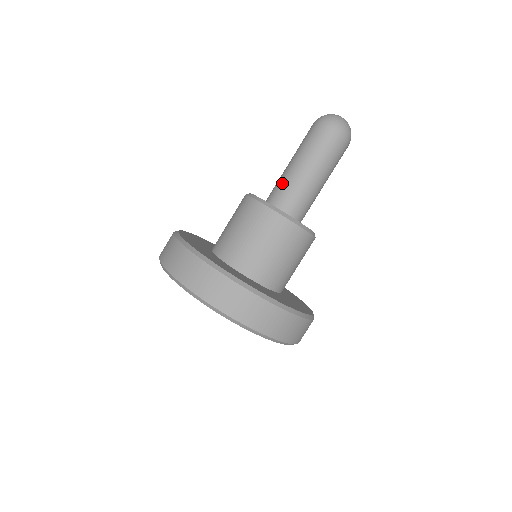
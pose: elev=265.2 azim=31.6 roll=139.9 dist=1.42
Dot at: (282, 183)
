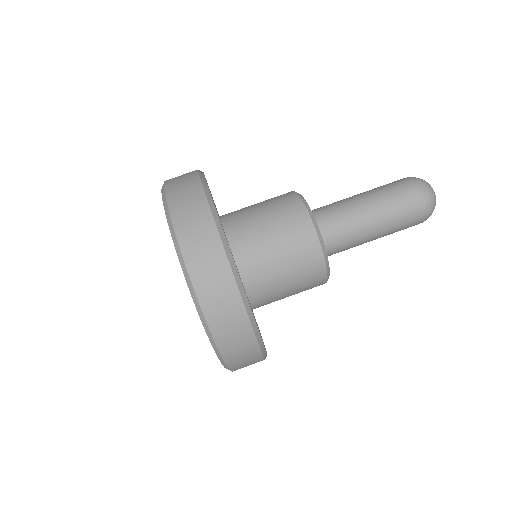
Dot at: (341, 215)
